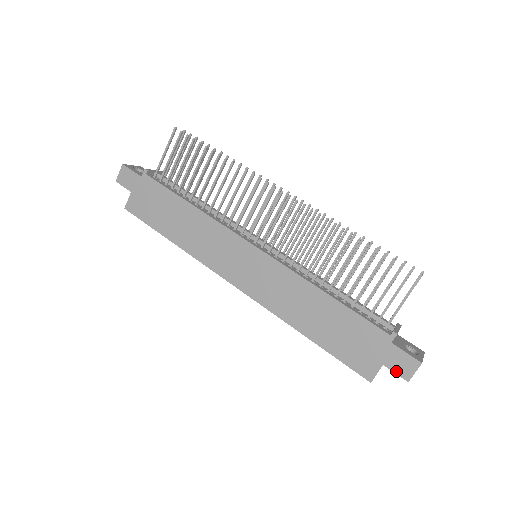
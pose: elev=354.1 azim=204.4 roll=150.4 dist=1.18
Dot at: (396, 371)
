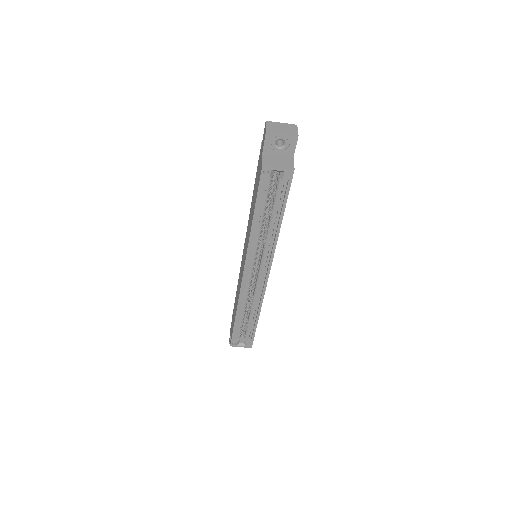
Dot at: (264, 143)
